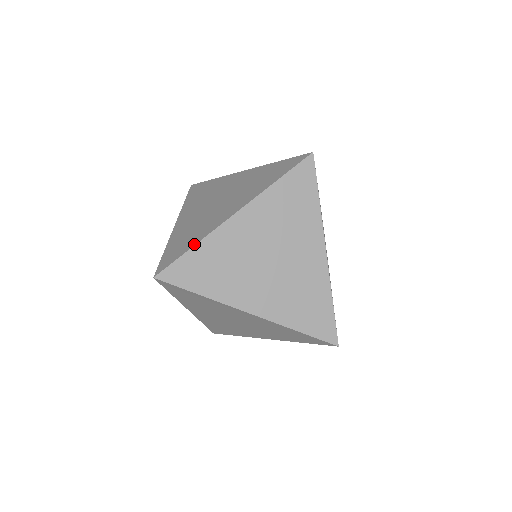
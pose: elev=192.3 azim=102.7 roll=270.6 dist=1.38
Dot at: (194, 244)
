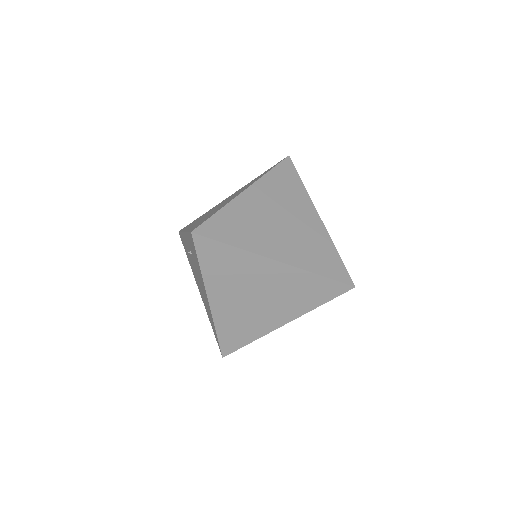
Dot at: (219, 209)
